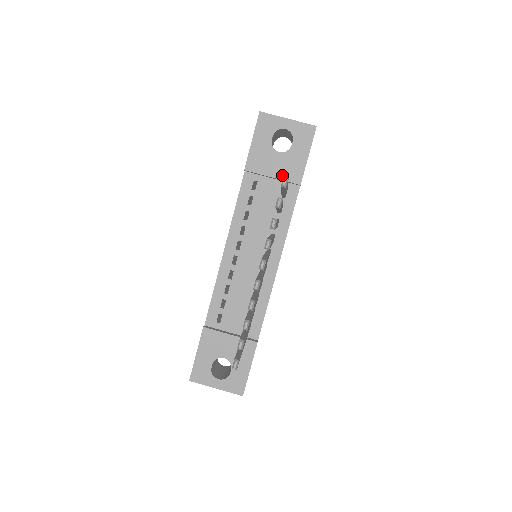
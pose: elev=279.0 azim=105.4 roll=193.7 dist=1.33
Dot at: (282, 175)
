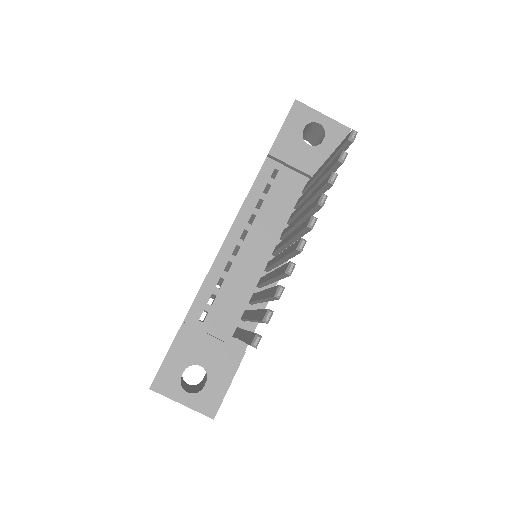
Dot at: (308, 169)
